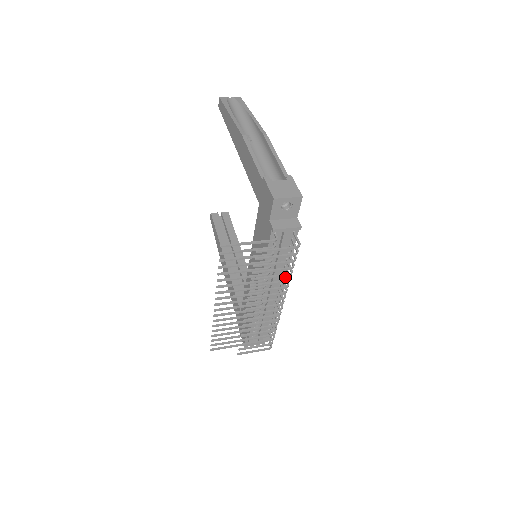
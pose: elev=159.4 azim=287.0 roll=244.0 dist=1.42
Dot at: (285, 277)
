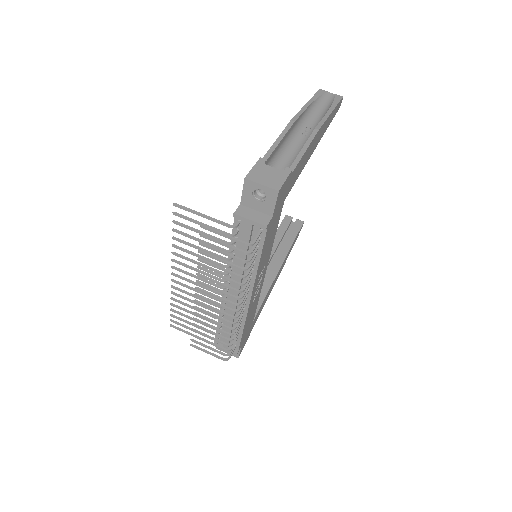
Dot at: occluded
